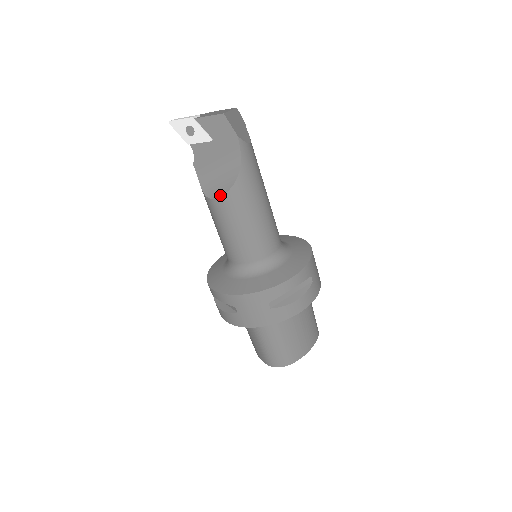
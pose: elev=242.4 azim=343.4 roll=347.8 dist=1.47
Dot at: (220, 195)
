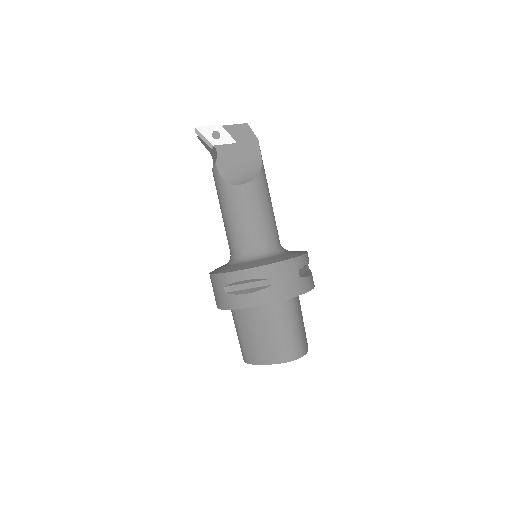
Dot at: (249, 180)
